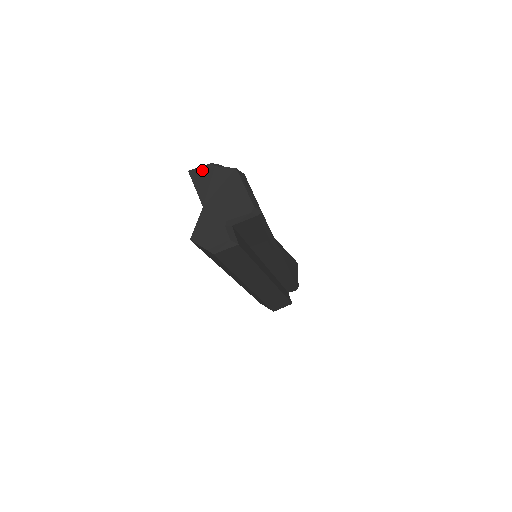
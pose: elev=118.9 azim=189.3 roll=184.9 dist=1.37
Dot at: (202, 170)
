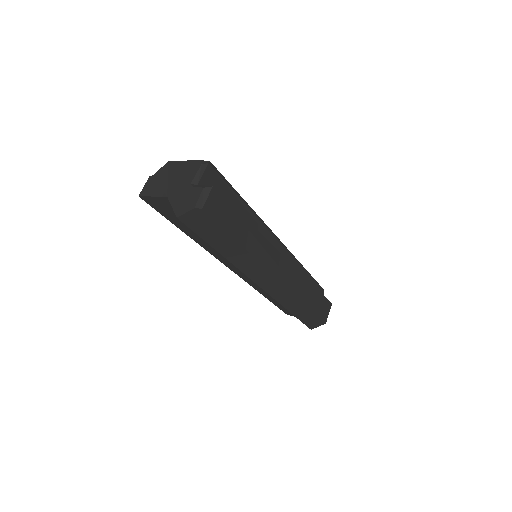
Dot at: (147, 185)
